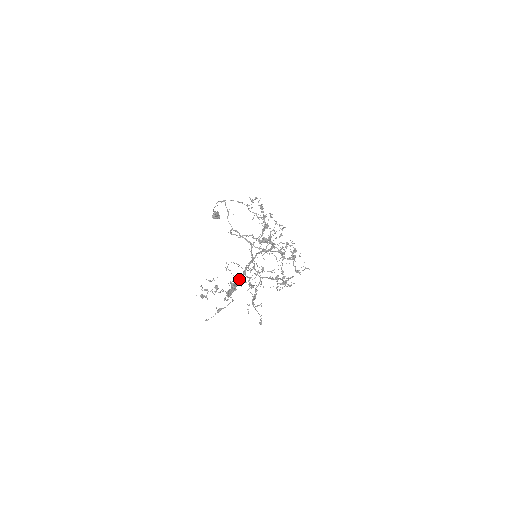
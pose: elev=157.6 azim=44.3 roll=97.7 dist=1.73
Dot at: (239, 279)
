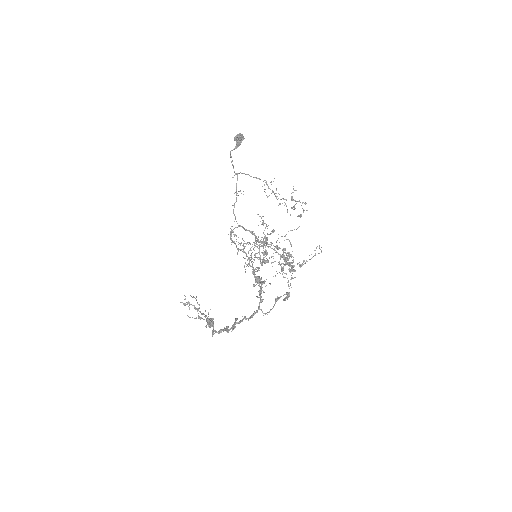
Dot at: (213, 333)
